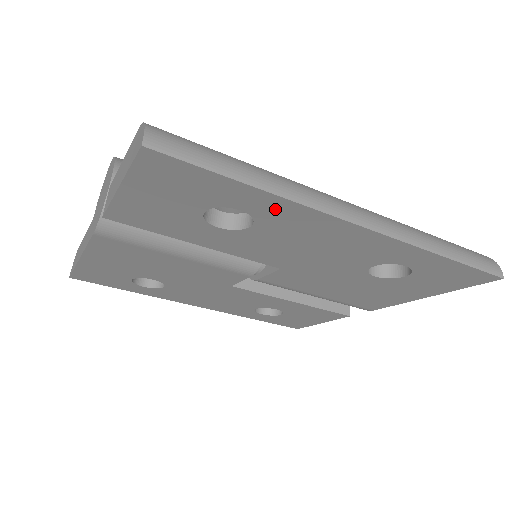
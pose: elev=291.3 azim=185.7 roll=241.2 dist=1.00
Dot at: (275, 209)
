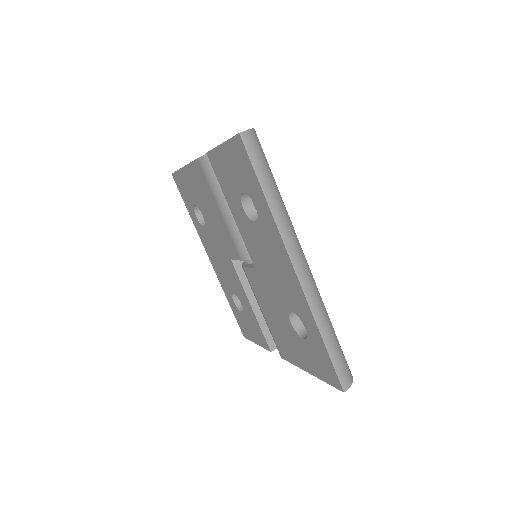
Dot at: (268, 221)
